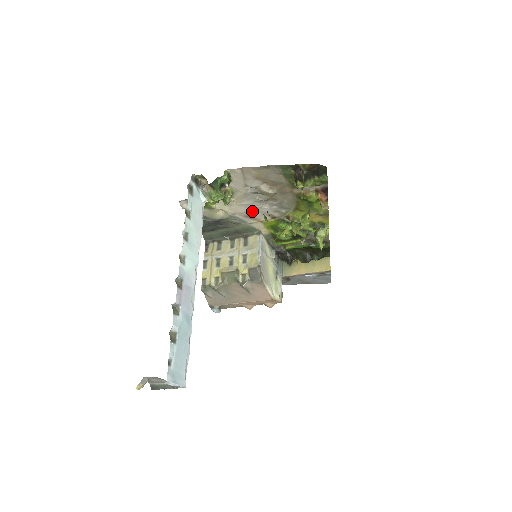
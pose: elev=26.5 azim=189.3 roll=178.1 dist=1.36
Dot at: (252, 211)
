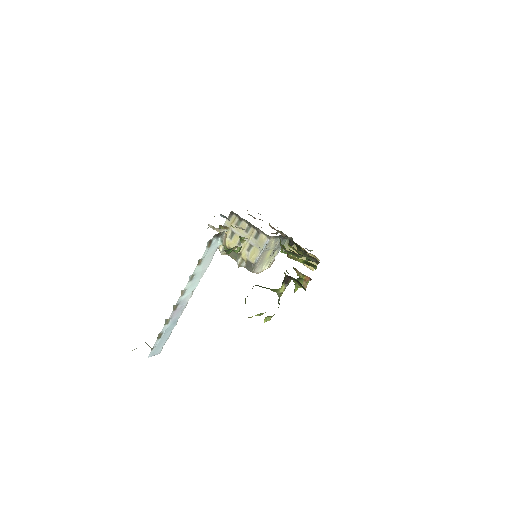
Dot at: occluded
